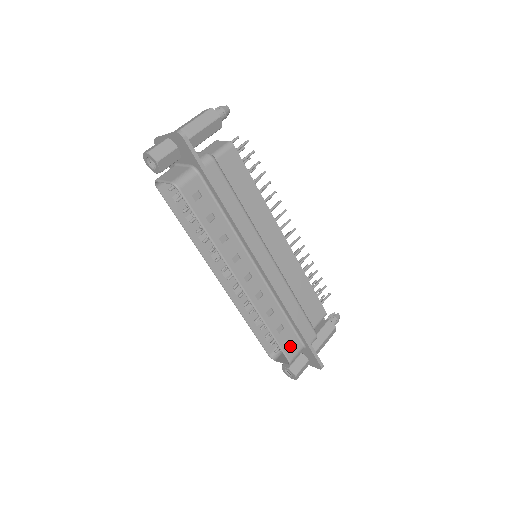
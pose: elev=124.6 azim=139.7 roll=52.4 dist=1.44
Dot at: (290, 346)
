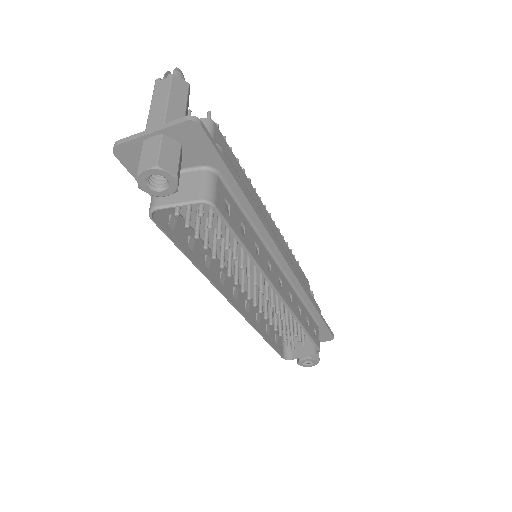
Dot at: (315, 335)
